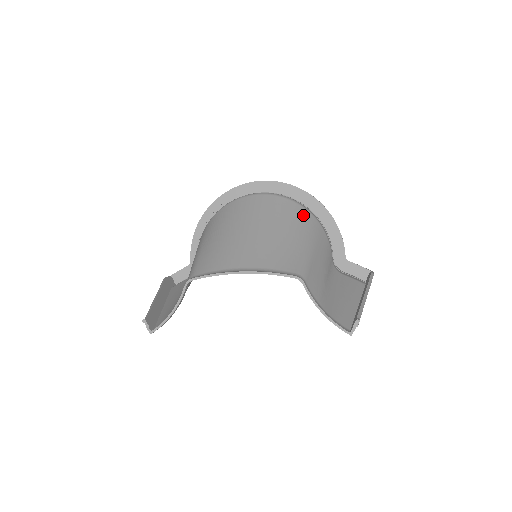
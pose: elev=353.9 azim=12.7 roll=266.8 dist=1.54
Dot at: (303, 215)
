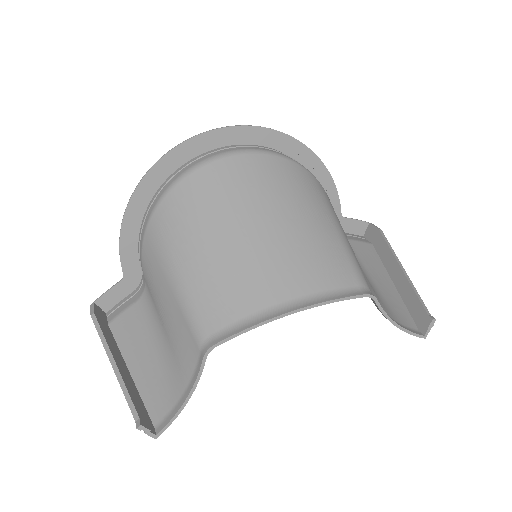
Dot at: (305, 178)
